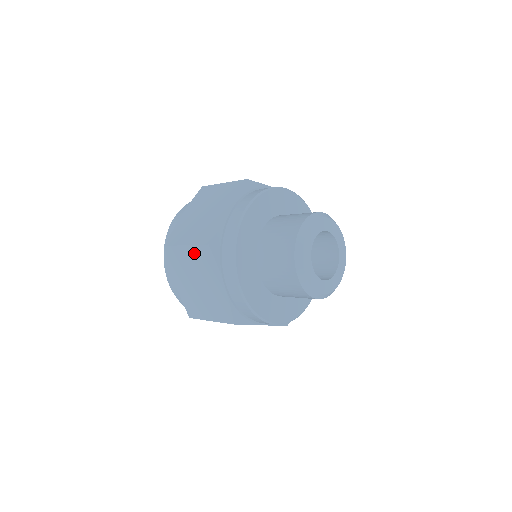
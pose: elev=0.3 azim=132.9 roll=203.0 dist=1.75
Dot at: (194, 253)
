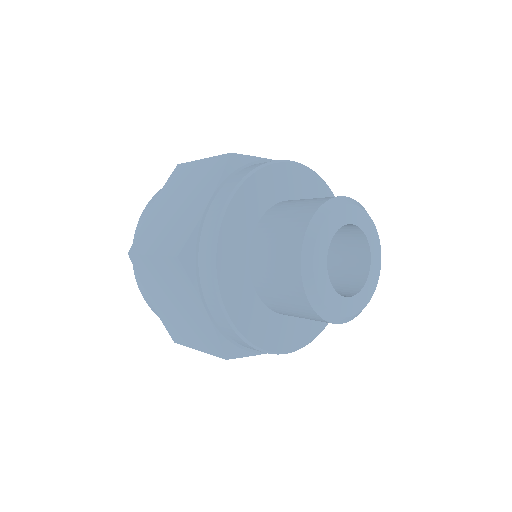
Dot at: (162, 266)
